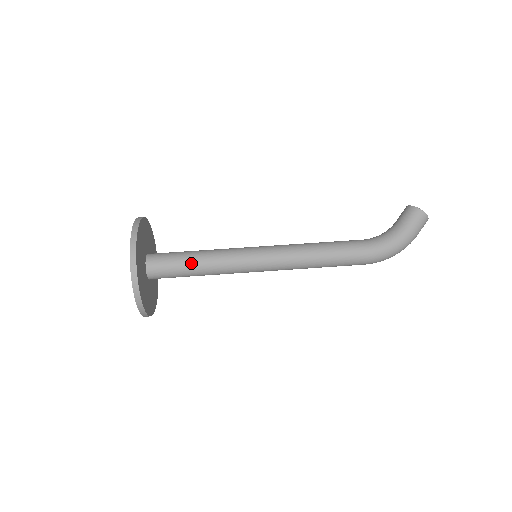
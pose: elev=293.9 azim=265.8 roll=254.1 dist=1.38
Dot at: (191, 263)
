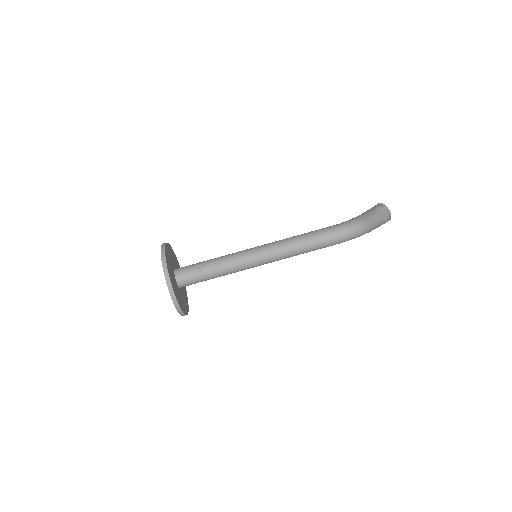
Dot at: occluded
